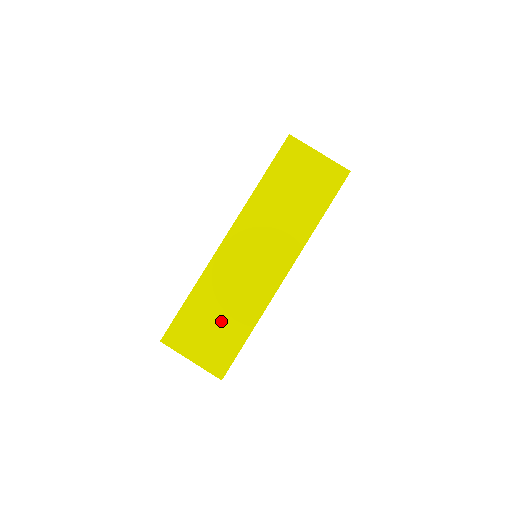
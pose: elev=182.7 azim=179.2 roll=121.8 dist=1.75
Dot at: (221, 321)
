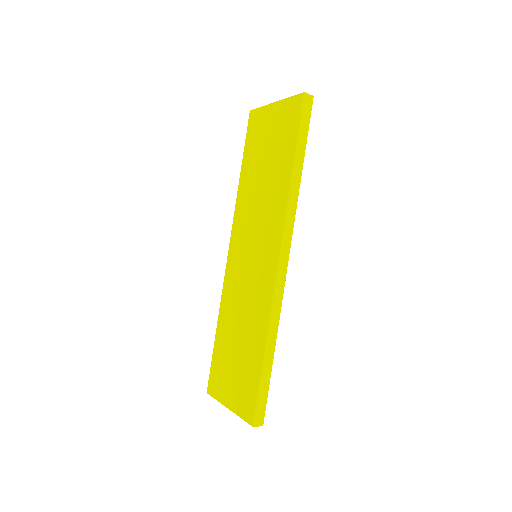
Dot at: (240, 349)
